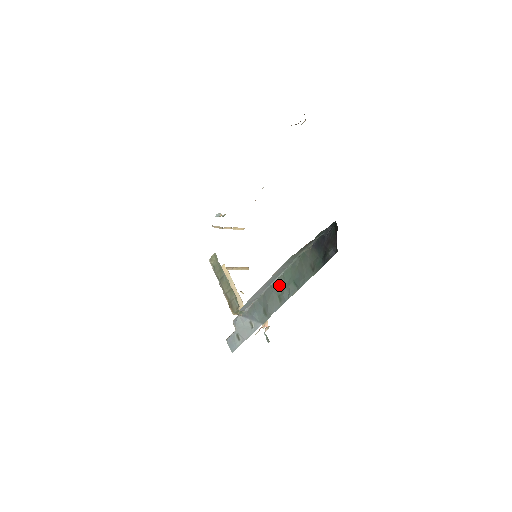
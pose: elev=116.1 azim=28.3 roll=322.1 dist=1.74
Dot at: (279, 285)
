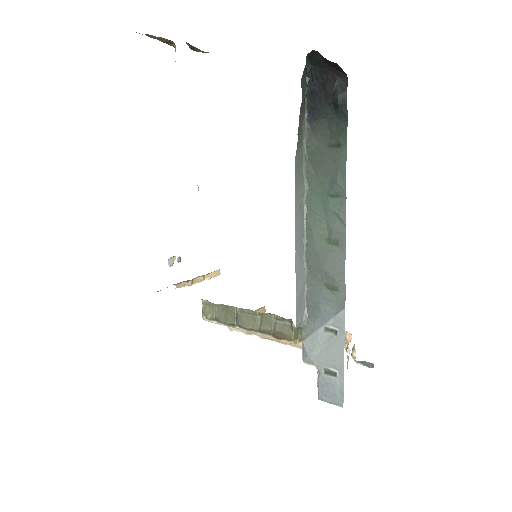
Dot at: (315, 227)
